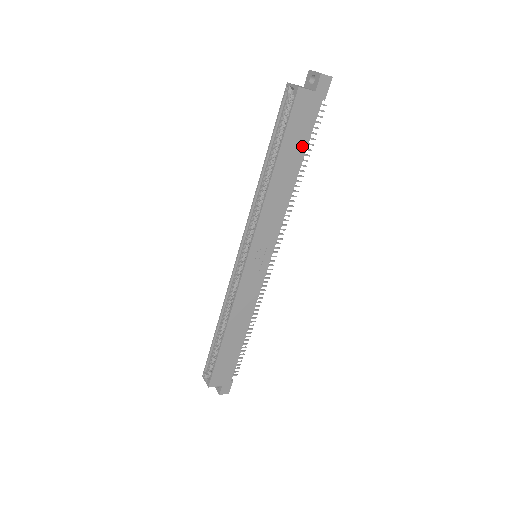
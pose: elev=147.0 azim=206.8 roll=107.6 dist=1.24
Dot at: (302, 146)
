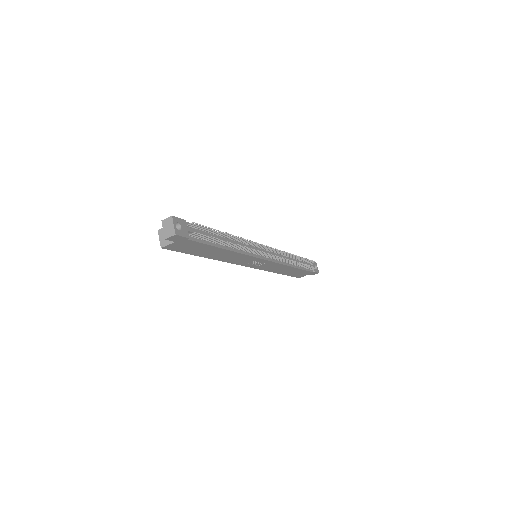
Dot at: (208, 247)
